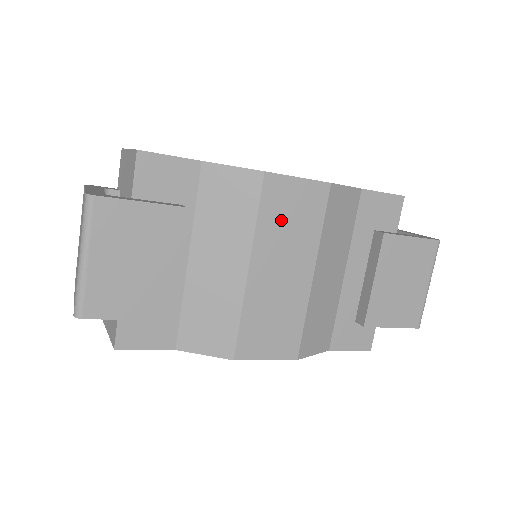
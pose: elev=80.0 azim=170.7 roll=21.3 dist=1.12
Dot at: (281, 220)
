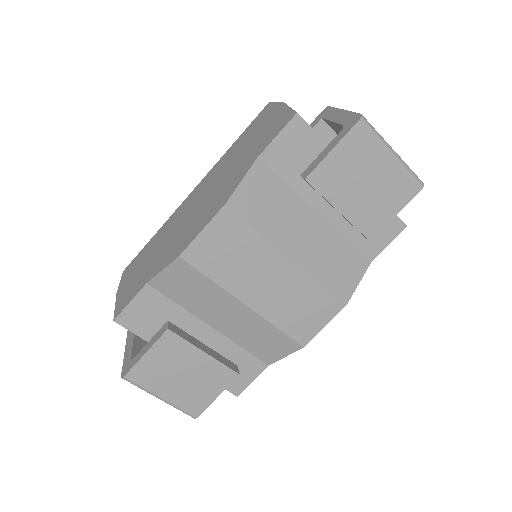
Dot at: (226, 262)
